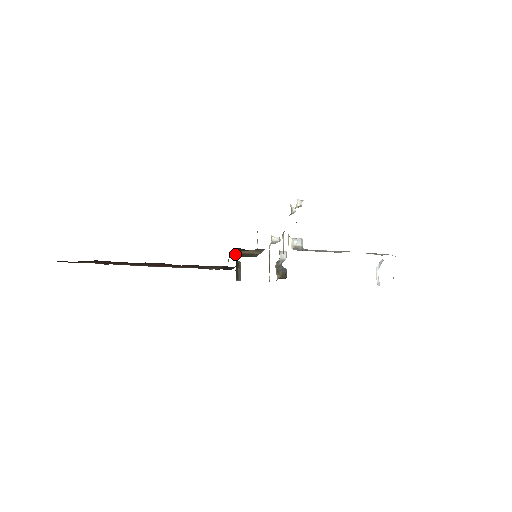
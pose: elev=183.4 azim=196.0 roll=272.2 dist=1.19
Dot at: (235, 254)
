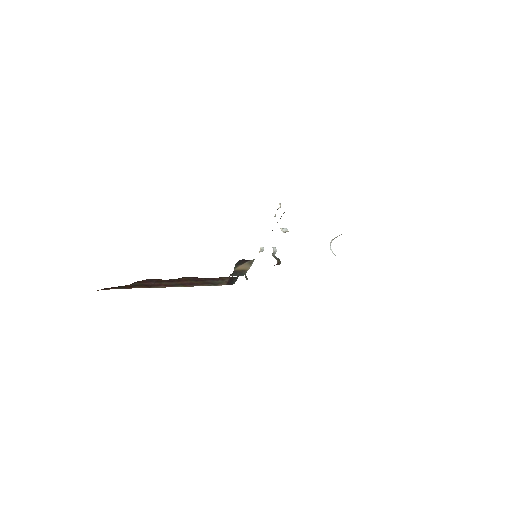
Dot at: (233, 272)
